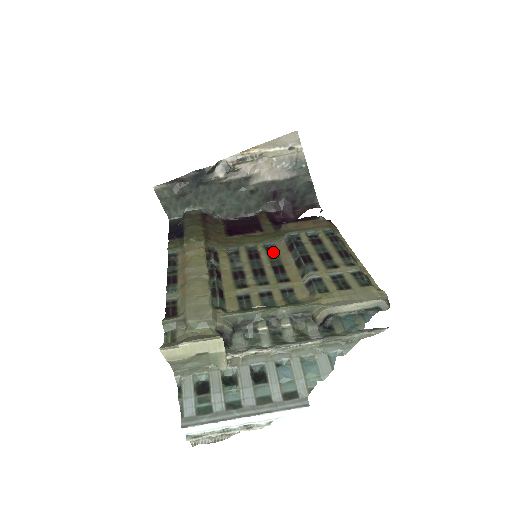
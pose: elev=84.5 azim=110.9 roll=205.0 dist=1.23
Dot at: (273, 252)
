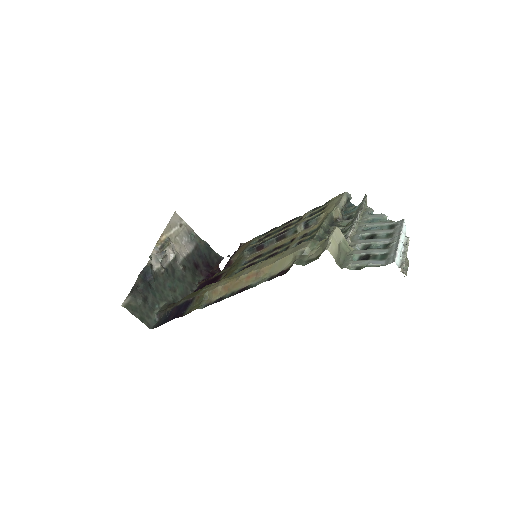
Dot at: (255, 258)
